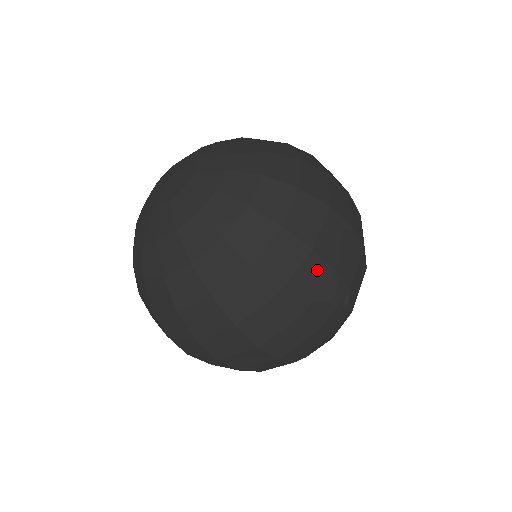
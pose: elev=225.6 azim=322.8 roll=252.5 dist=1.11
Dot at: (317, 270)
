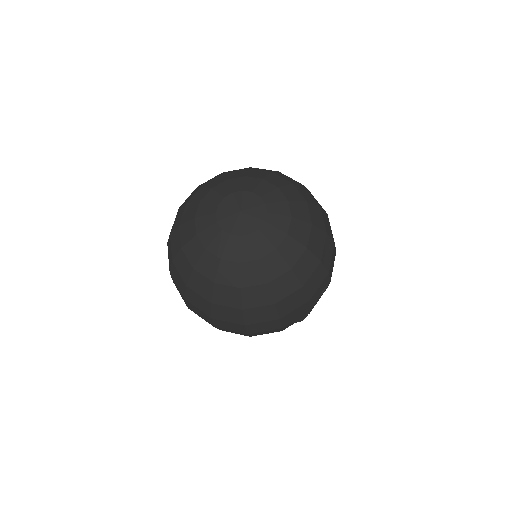
Dot at: (304, 309)
